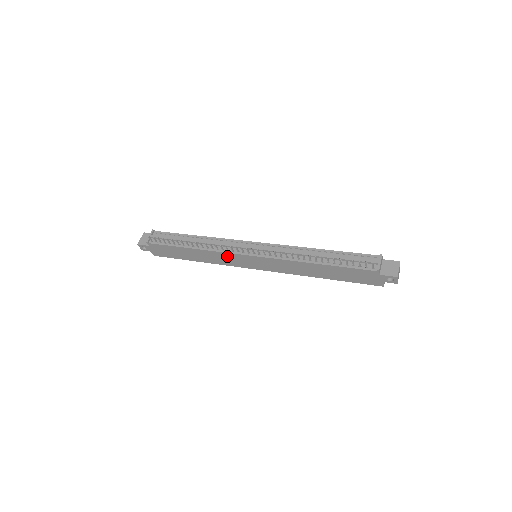
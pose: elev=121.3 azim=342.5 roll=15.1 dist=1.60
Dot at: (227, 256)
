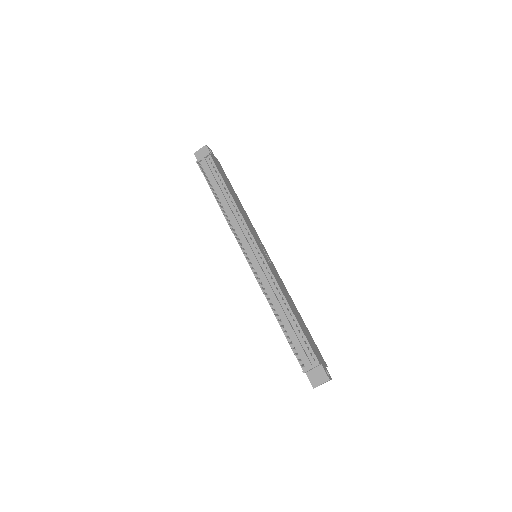
Dot at: occluded
